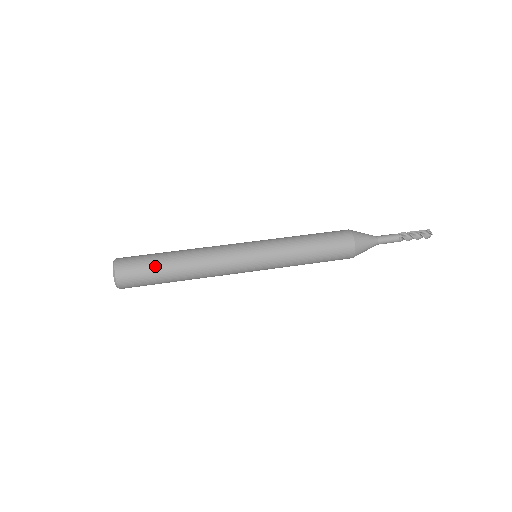
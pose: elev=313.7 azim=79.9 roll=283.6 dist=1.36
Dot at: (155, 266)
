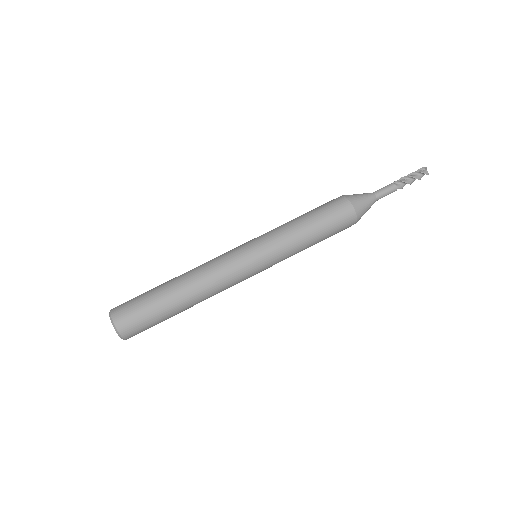
Dot at: (162, 317)
